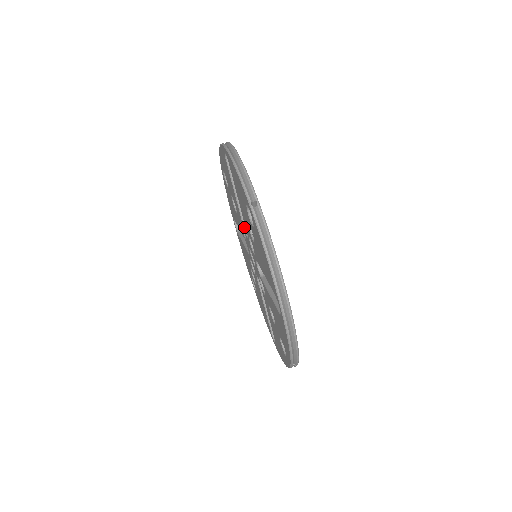
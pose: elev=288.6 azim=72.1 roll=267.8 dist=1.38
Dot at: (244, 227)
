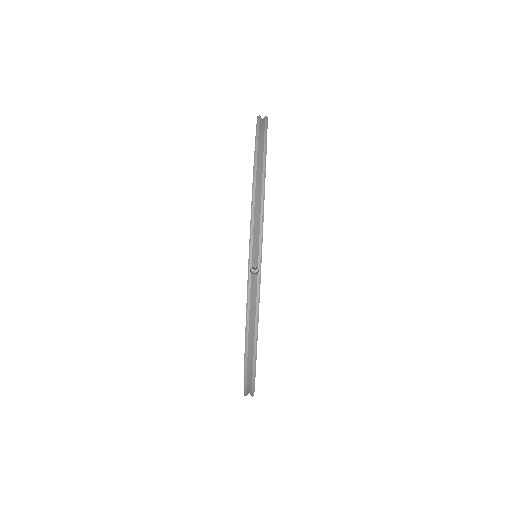
Dot at: occluded
